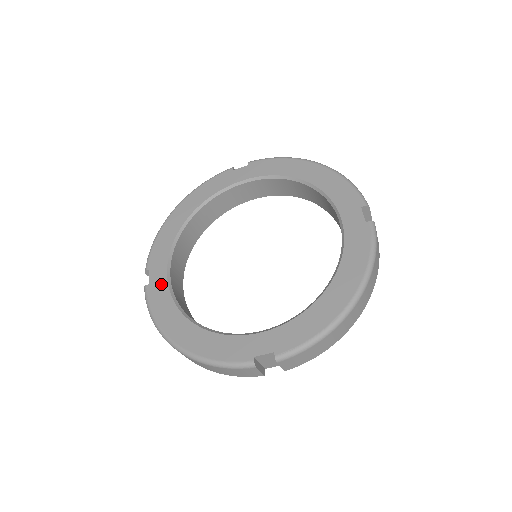
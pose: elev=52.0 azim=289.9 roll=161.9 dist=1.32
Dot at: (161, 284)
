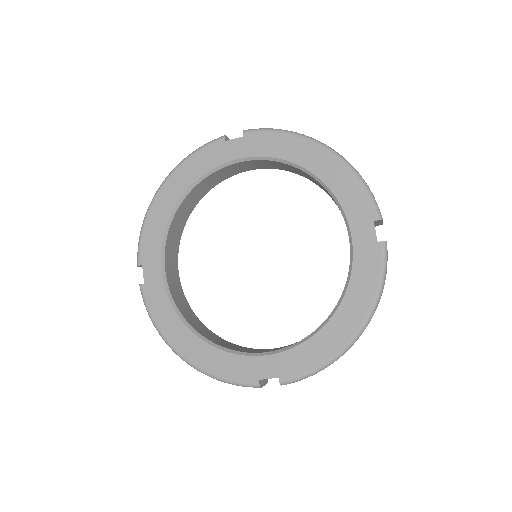
Dot at: (157, 285)
